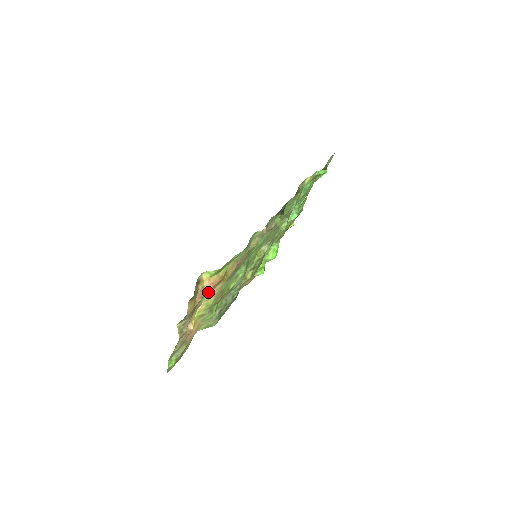
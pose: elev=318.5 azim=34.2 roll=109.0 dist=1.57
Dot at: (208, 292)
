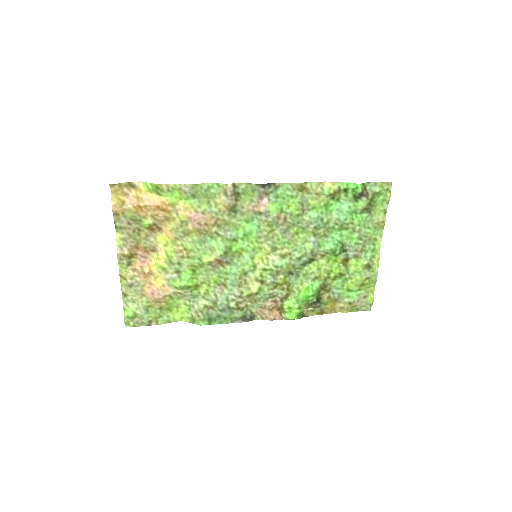
Dot at: (148, 213)
